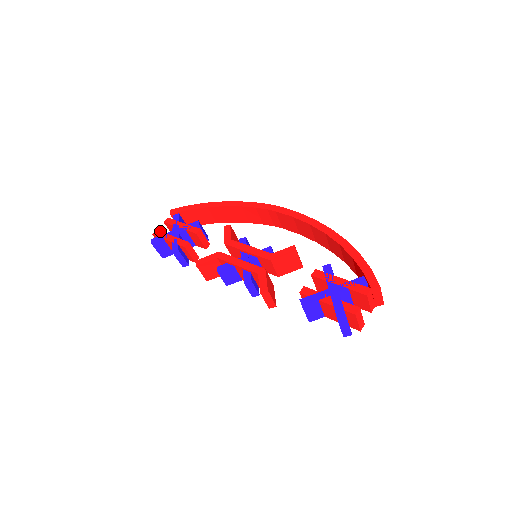
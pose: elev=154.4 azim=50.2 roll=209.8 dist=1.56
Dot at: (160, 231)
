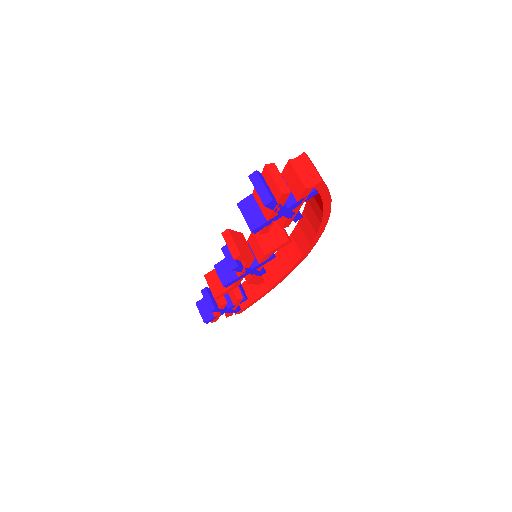
Dot at: occluded
